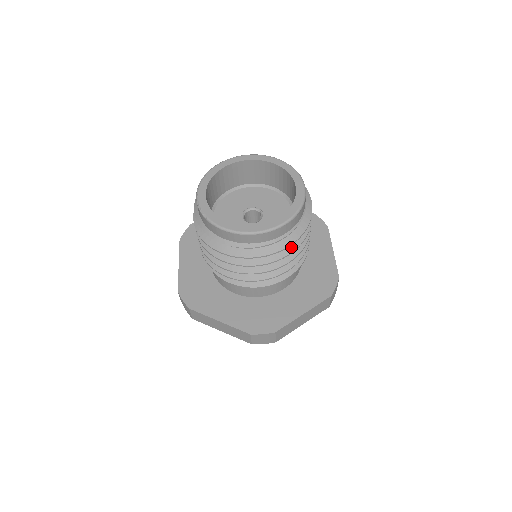
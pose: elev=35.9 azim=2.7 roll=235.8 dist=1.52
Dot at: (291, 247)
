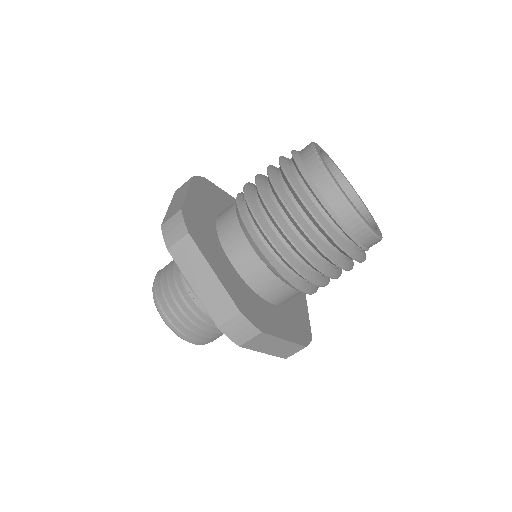
Dot at: (345, 264)
